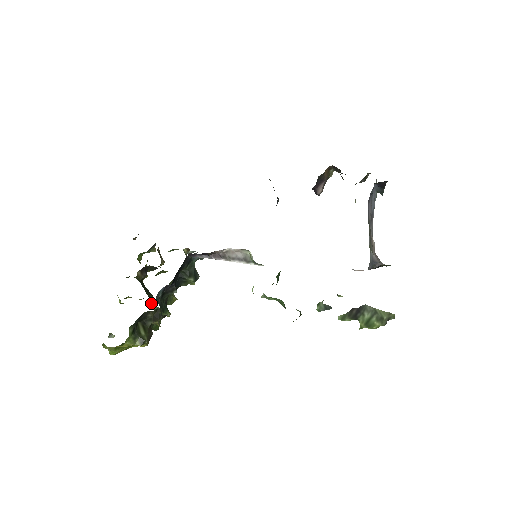
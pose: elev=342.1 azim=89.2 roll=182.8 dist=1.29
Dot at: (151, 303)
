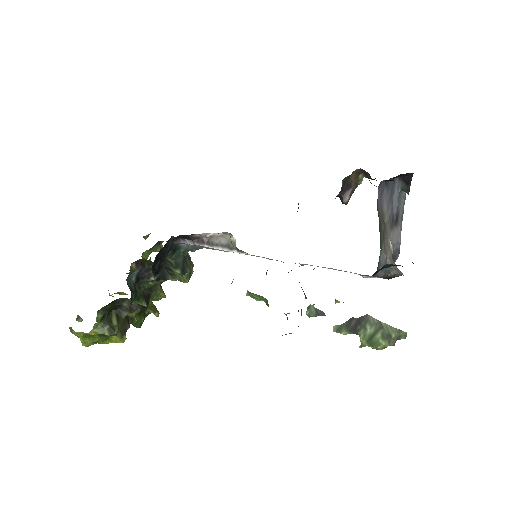
Dot at: occluded
